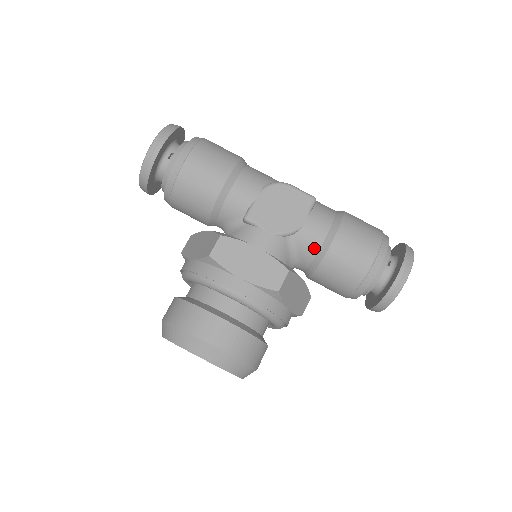
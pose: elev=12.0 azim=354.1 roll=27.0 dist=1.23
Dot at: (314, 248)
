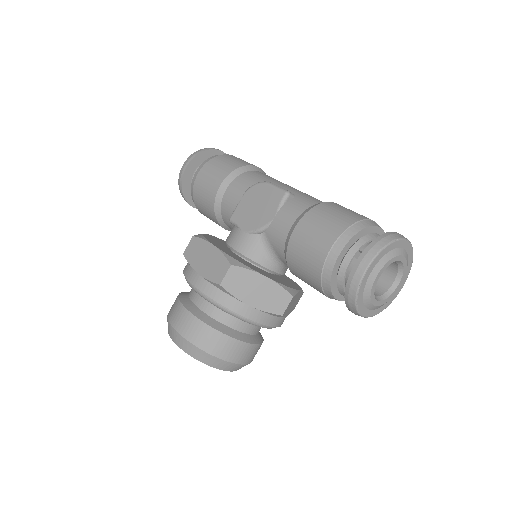
Dot at: (281, 244)
